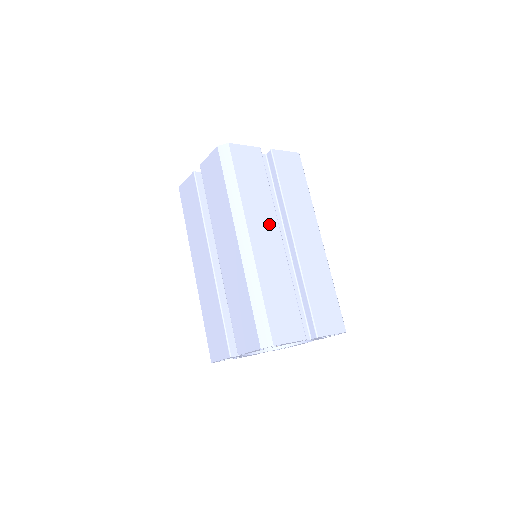
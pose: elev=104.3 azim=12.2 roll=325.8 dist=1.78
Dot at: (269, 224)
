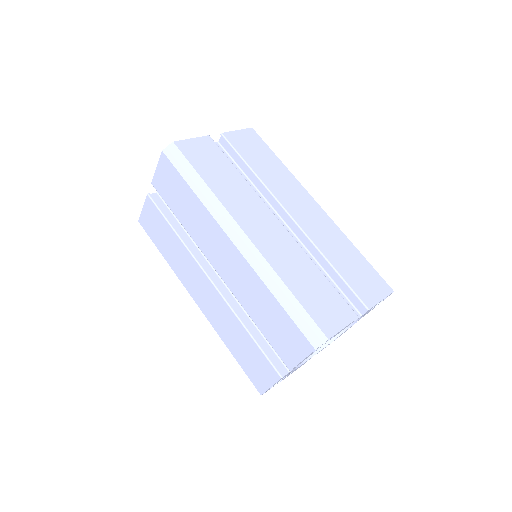
Dot at: (257, 210)
